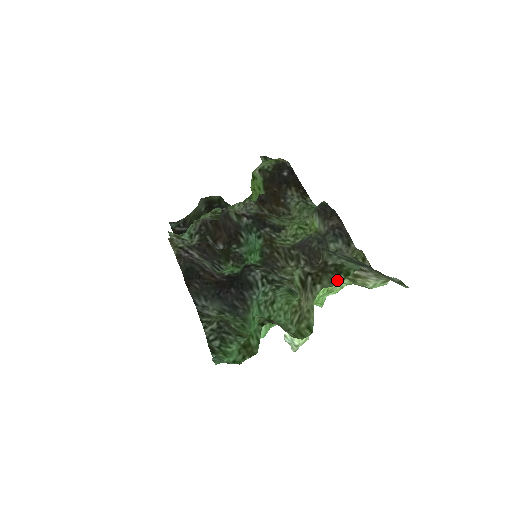
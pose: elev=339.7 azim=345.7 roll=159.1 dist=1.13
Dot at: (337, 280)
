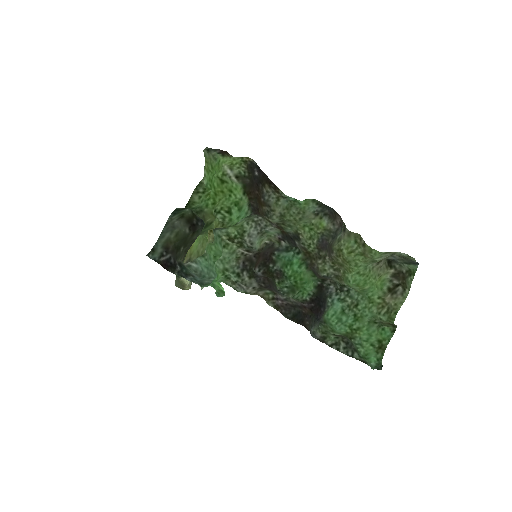
Dot at: (410, 280)
